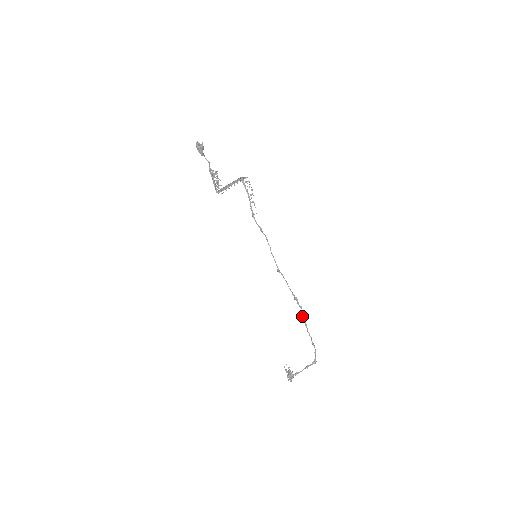
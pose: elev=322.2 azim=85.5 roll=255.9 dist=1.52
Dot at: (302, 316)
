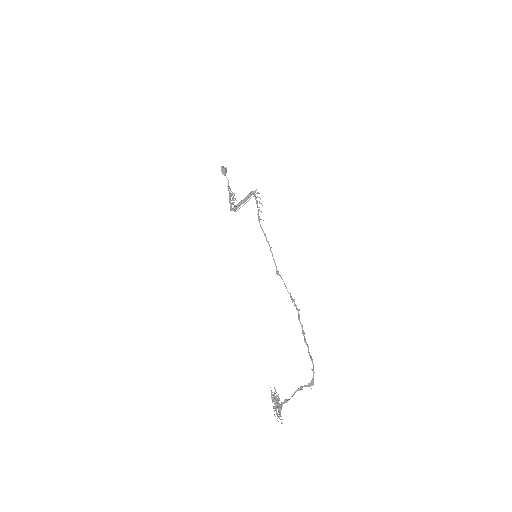
Dot at: (299, 321)
